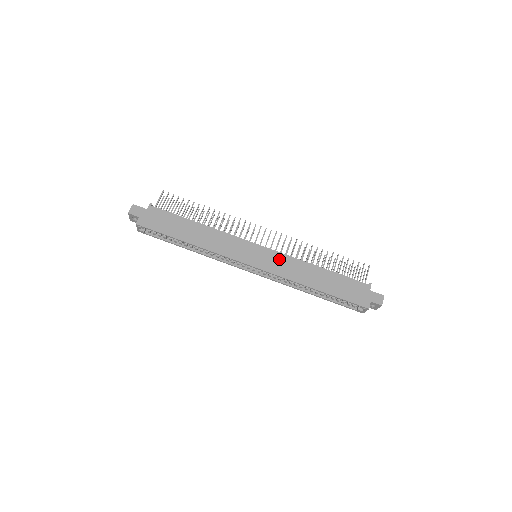
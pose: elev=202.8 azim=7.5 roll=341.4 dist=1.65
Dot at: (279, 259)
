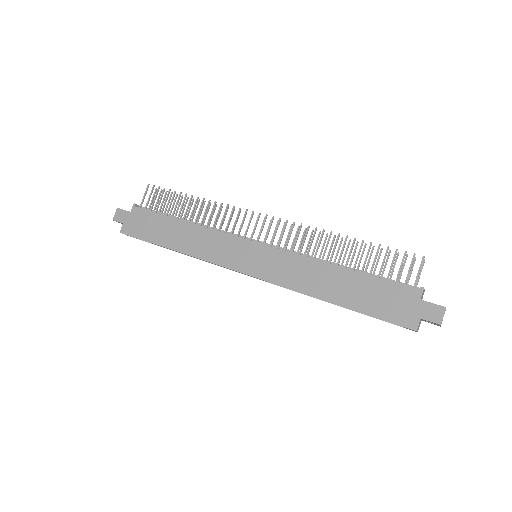
Dot at: (280, 260)
